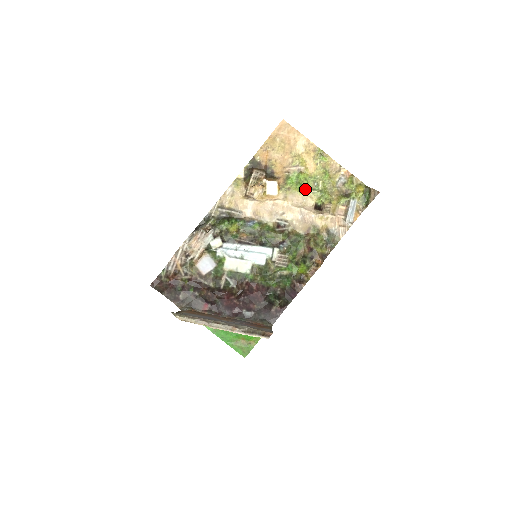
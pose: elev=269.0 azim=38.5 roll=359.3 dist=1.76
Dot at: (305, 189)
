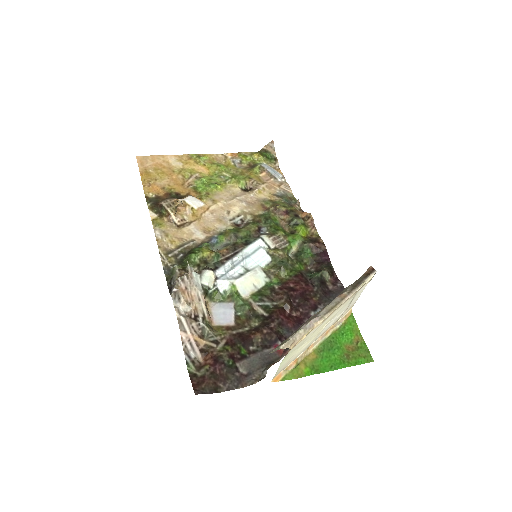
Dot at: (220, 185)
